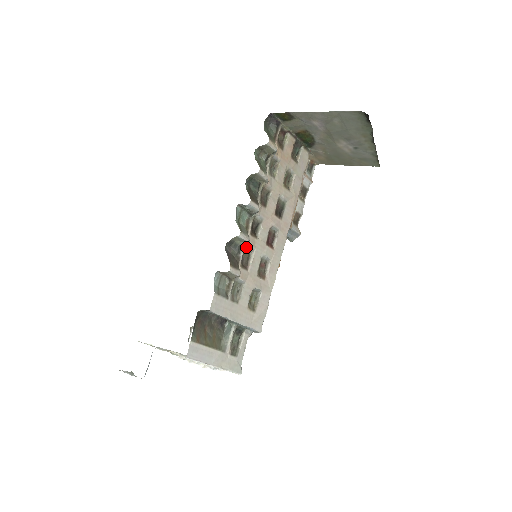
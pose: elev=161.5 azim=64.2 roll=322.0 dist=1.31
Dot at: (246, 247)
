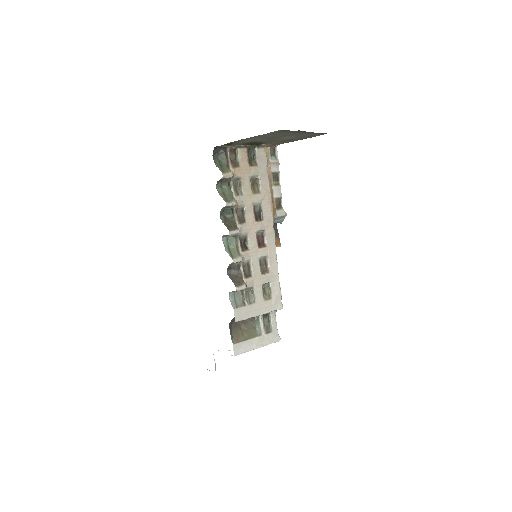
Dot at: (243, 262)
